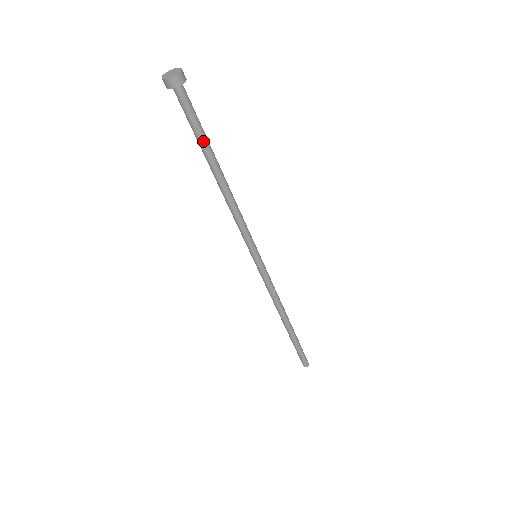
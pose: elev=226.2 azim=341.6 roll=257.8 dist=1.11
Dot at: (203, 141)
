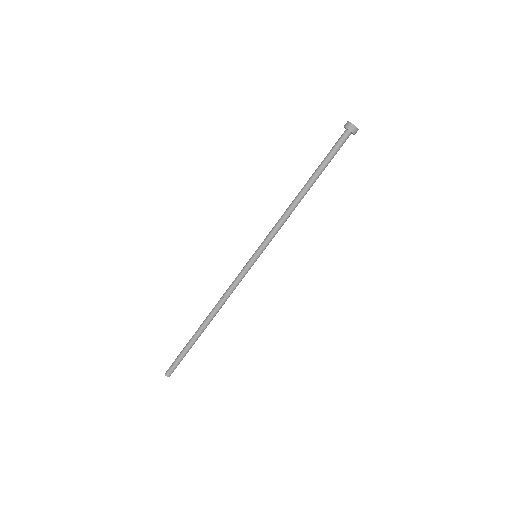
Dot at: (325, 166)
